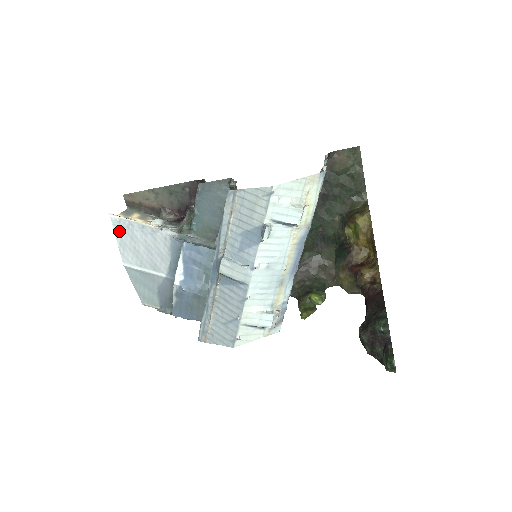
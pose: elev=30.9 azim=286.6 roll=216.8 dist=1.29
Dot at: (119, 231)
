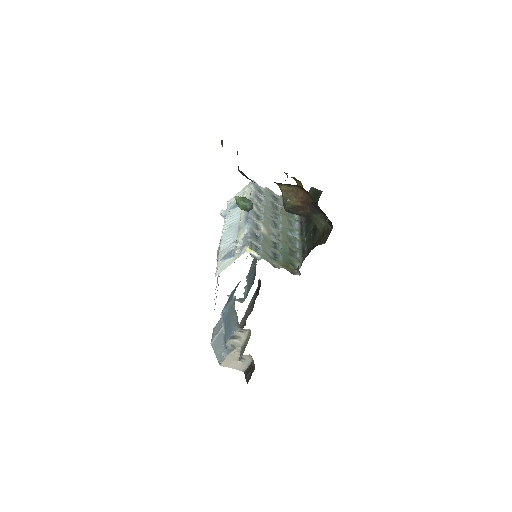
Dot at: occluded
